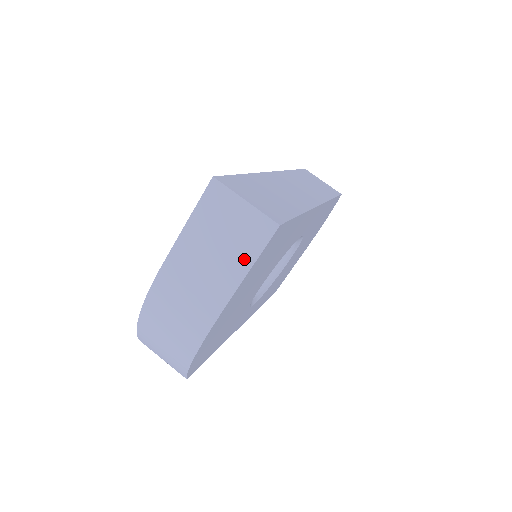
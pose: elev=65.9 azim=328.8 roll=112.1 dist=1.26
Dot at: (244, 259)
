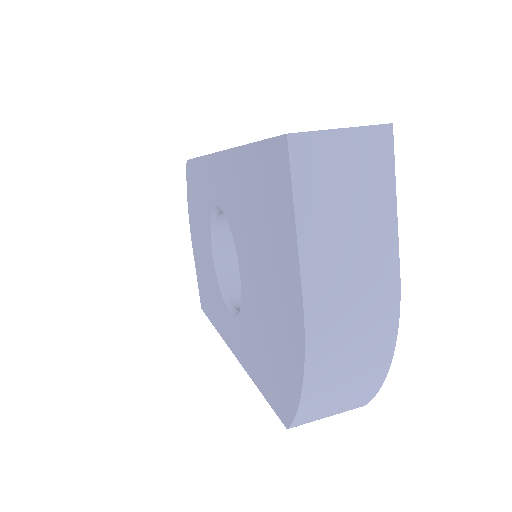
Dot at: (383, 195)
